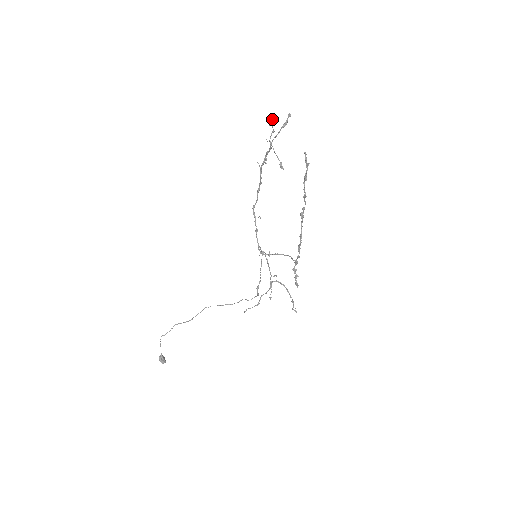
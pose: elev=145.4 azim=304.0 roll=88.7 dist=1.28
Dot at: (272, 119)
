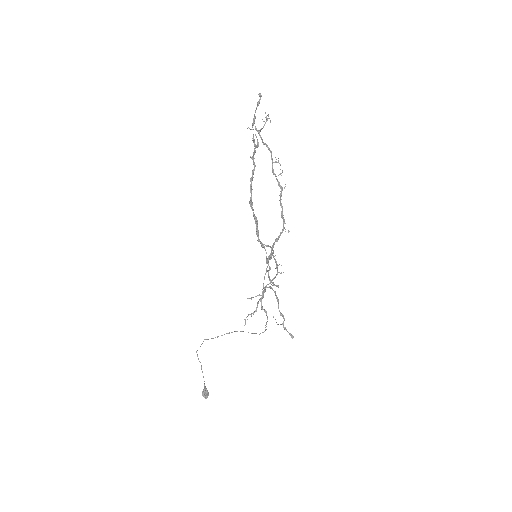
Dot at: occluded
